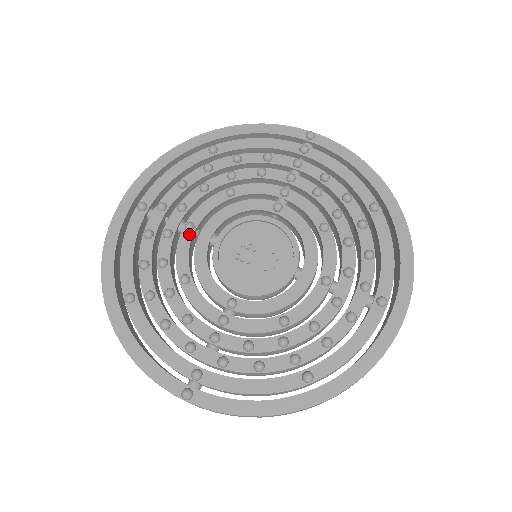
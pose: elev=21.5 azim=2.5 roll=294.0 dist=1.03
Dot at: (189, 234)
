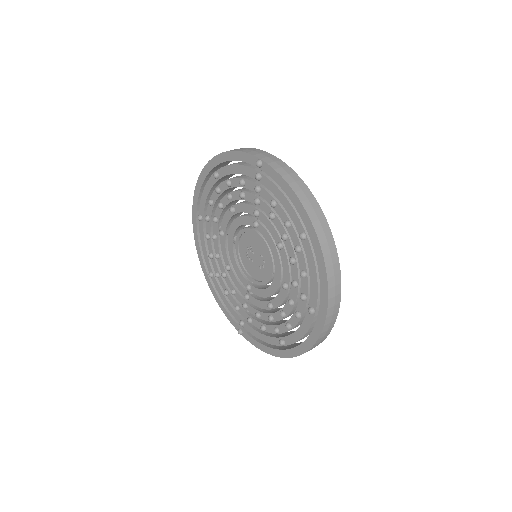
Dot at: (223, 238)
